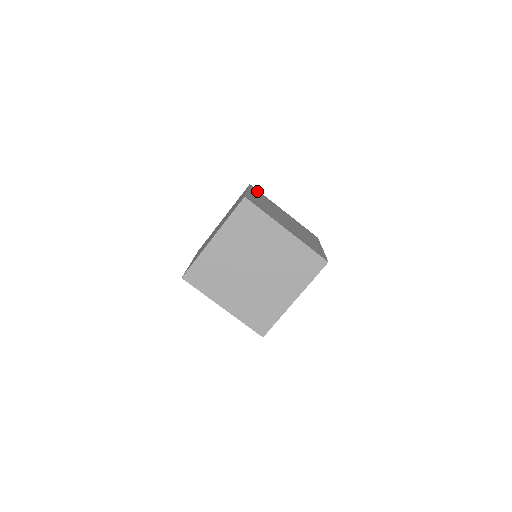
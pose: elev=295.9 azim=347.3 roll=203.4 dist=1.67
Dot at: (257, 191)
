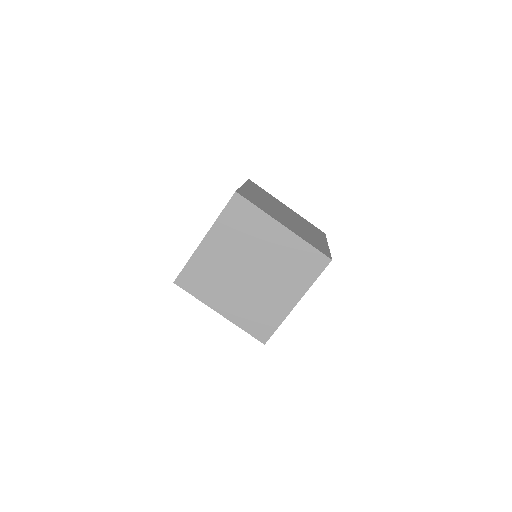
Dot at: (256, 186)
